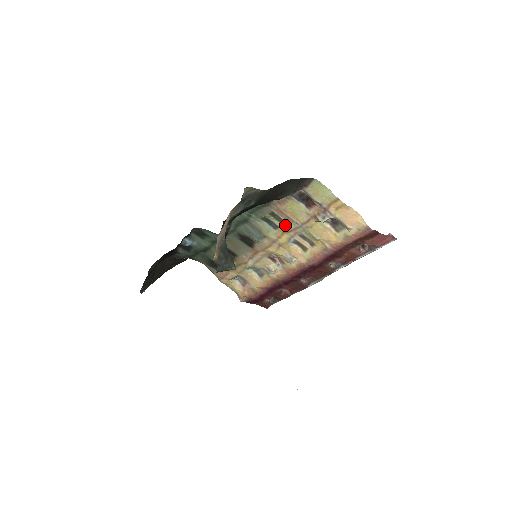
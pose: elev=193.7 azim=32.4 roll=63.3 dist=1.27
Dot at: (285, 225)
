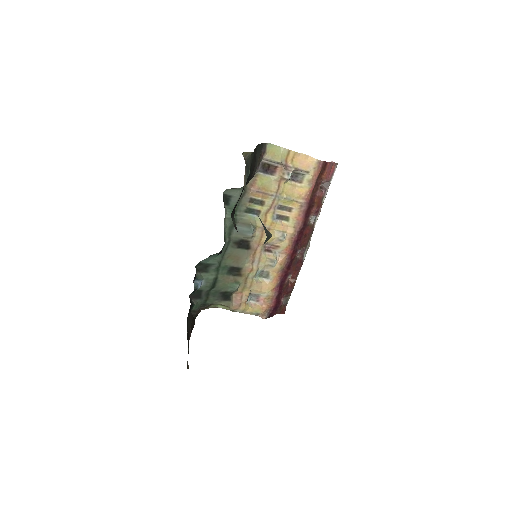
Dot at: (264, 205)
